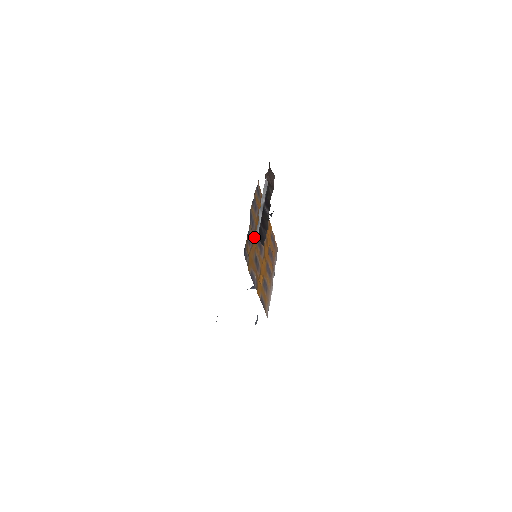
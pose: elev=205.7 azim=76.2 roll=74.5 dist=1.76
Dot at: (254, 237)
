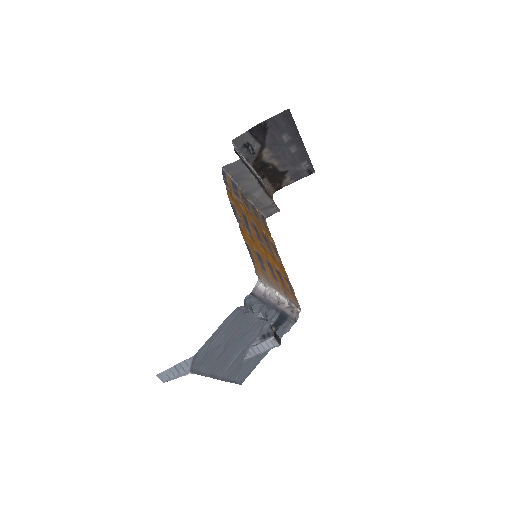
Dot at: (247, 213)
